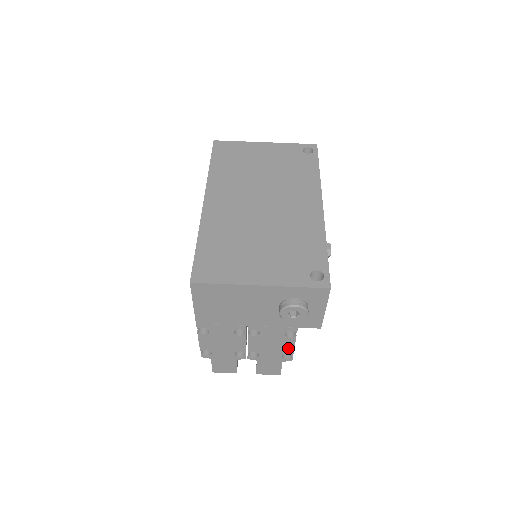
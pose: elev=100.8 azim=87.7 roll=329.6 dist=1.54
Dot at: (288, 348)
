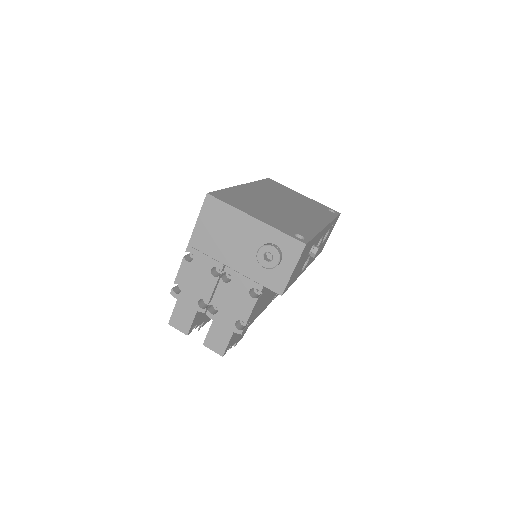
Dot at: (245, 313)
